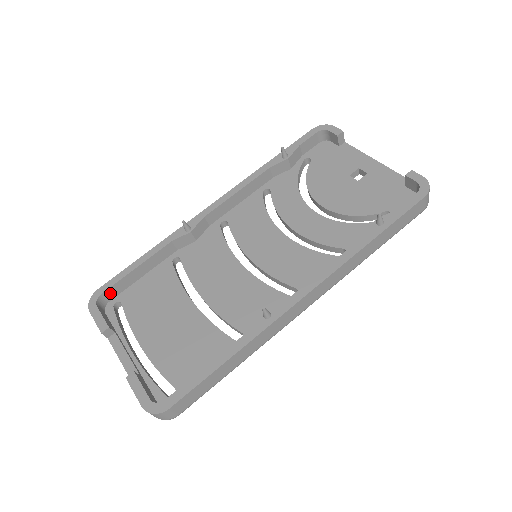
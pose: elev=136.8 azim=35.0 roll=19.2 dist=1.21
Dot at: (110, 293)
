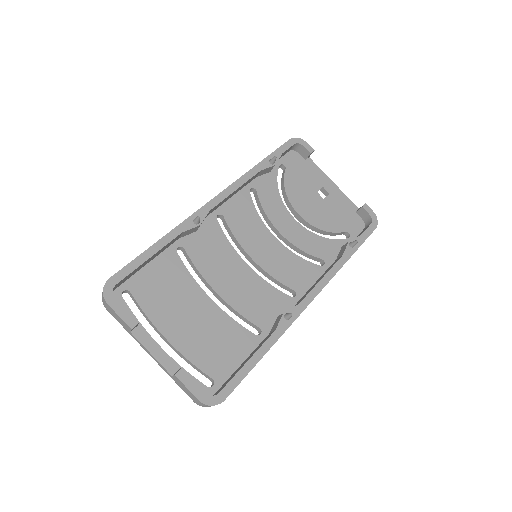
Dot at: (121, 282)
